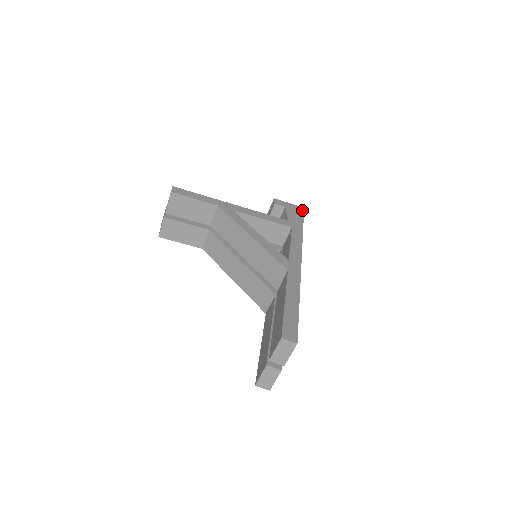
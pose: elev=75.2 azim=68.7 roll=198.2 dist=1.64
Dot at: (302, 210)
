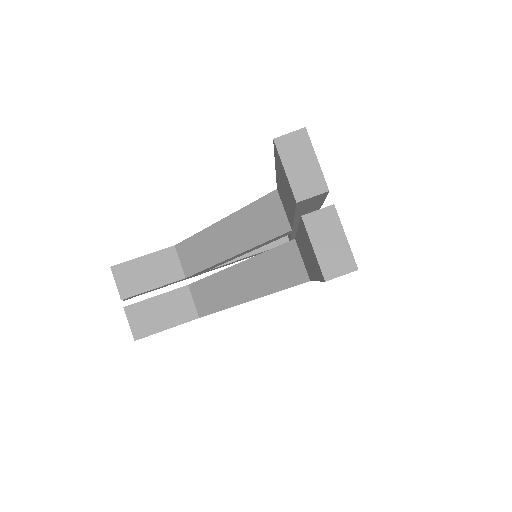
Dot at: occluded
